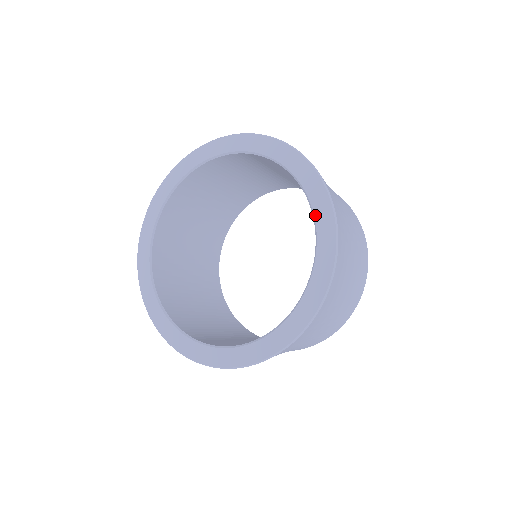
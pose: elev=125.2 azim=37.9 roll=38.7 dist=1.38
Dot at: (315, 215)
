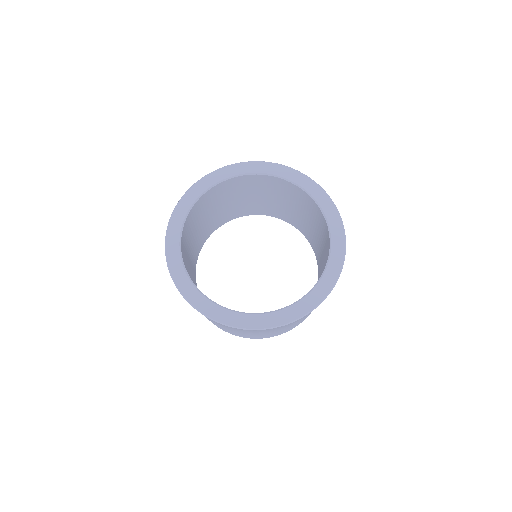
Dot at: (302, 187)
